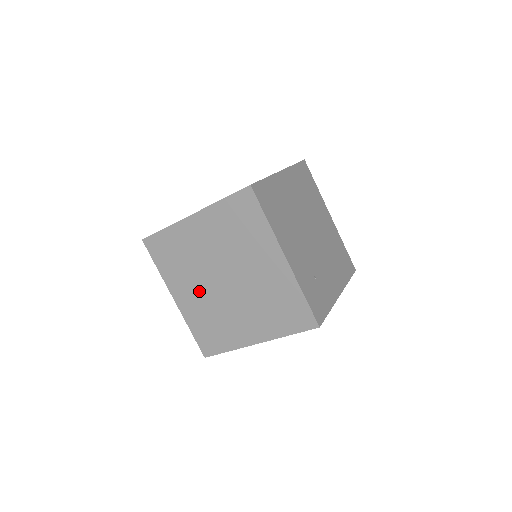
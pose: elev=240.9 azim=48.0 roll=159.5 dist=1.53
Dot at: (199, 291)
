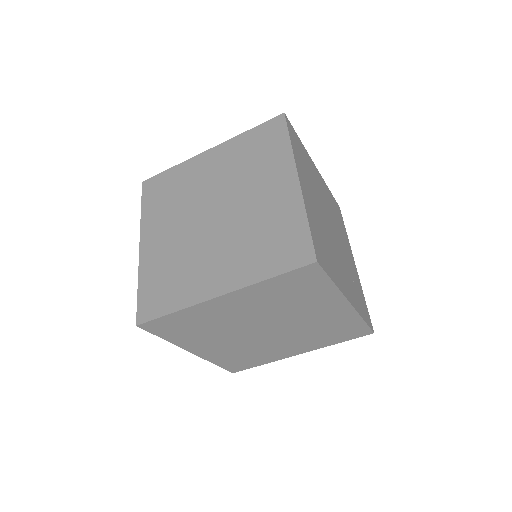
Dot at: (228, 342)
